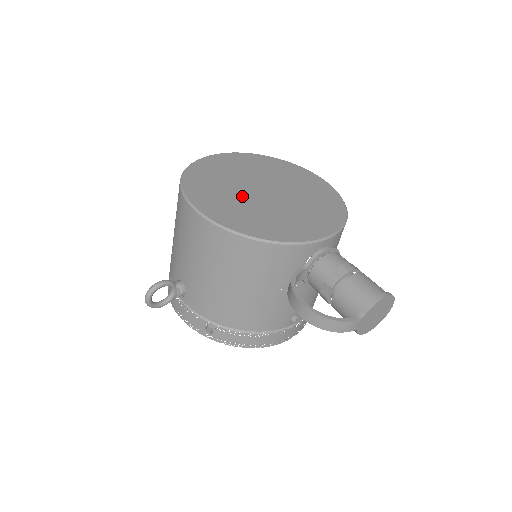
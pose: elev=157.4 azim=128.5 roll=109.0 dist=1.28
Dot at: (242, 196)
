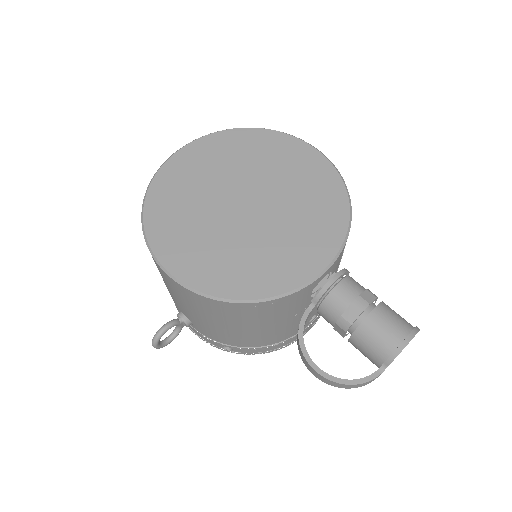
Dot at: (219, 227)
